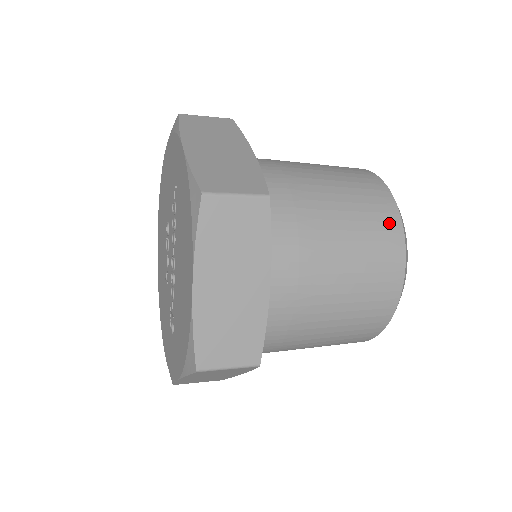
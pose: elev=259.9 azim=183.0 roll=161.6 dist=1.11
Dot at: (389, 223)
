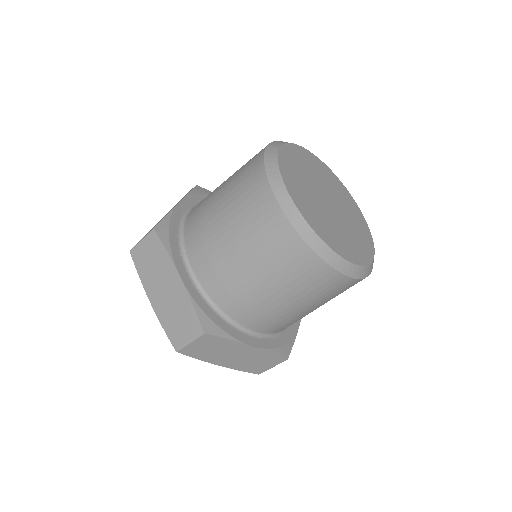
Dot at: (300, 257)
